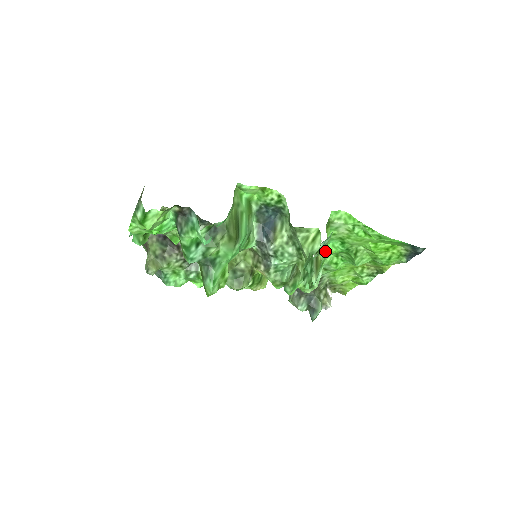
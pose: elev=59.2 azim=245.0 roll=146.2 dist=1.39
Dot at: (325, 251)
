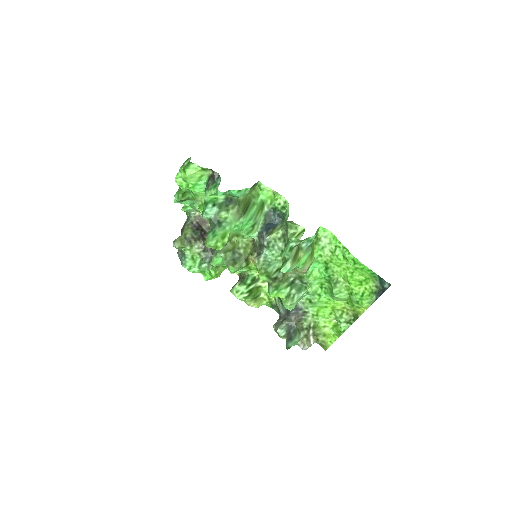
Dot at: (307, 256)
